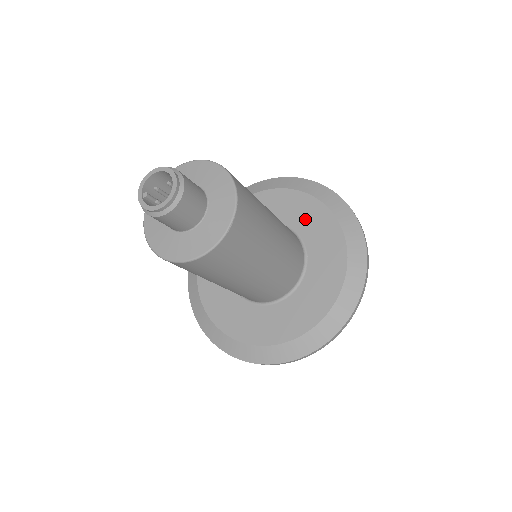
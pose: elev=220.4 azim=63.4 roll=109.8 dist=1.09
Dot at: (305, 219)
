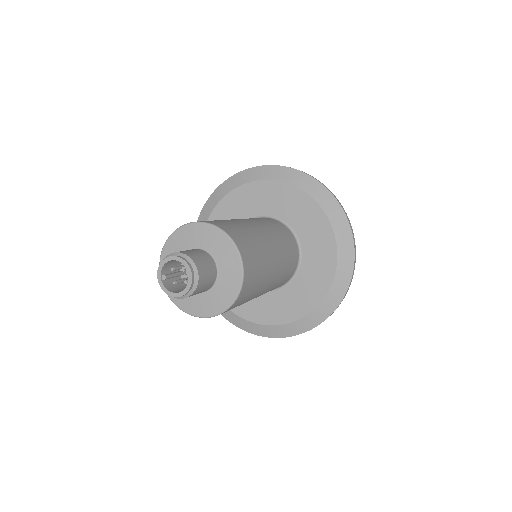
Dot at: (302, 219)
